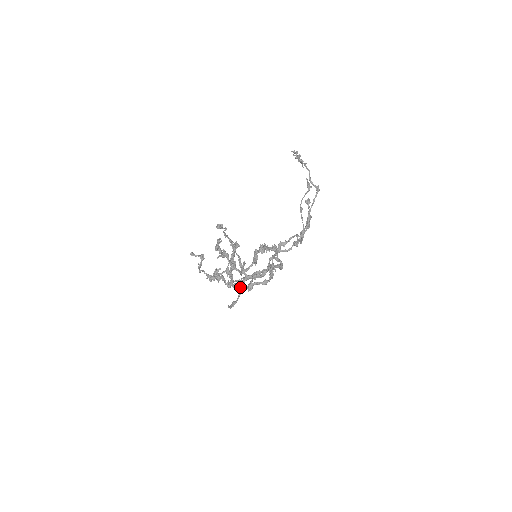
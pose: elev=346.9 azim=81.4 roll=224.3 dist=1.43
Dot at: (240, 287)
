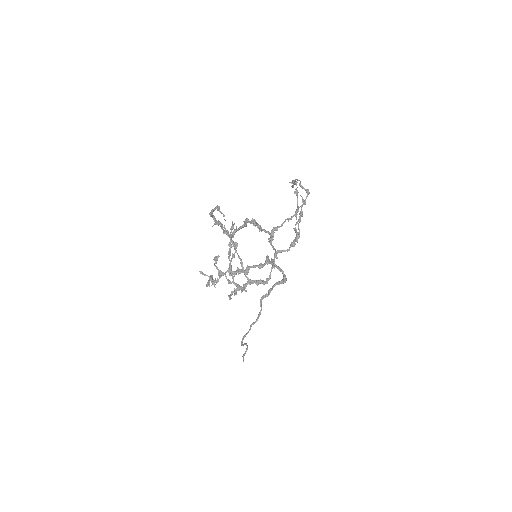
Dot at: (238, 273)
